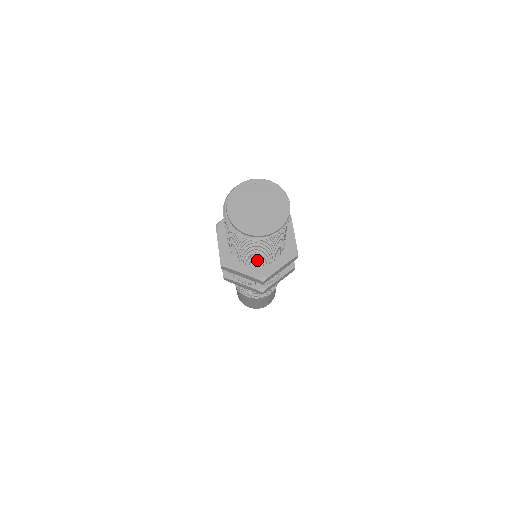
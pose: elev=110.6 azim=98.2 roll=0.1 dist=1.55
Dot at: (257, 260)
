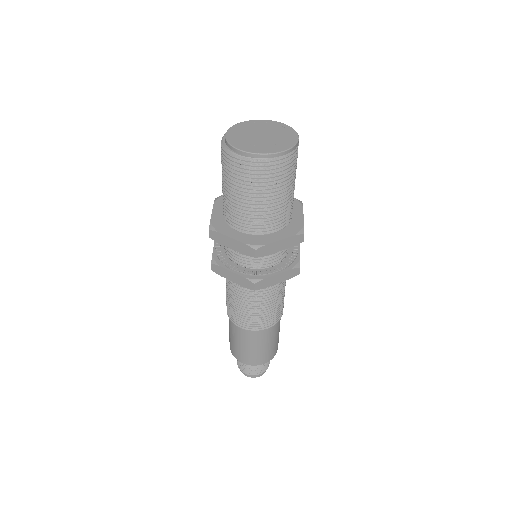
Dot at: (252, 217)
